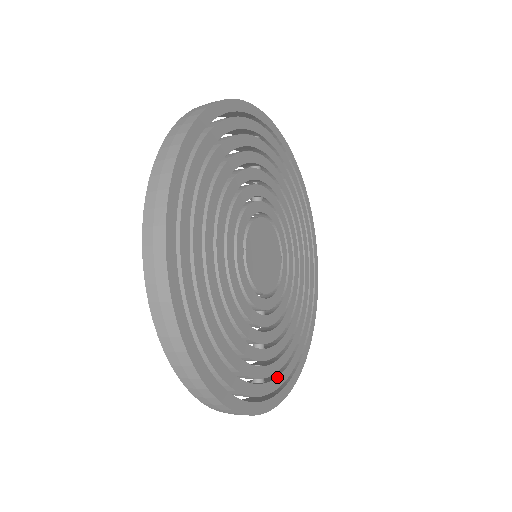
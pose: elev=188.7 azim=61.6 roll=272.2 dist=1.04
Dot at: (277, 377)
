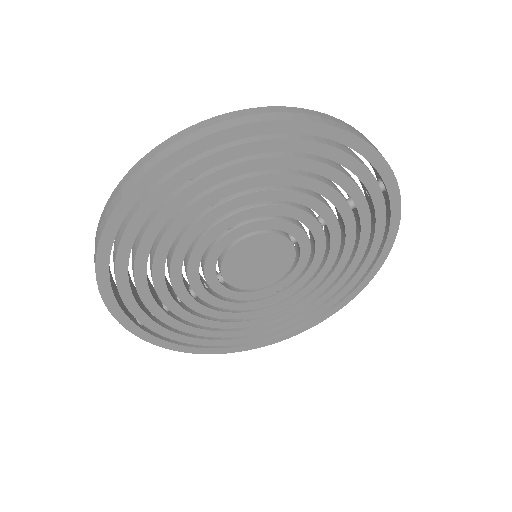
Dot at: (318, 309)
